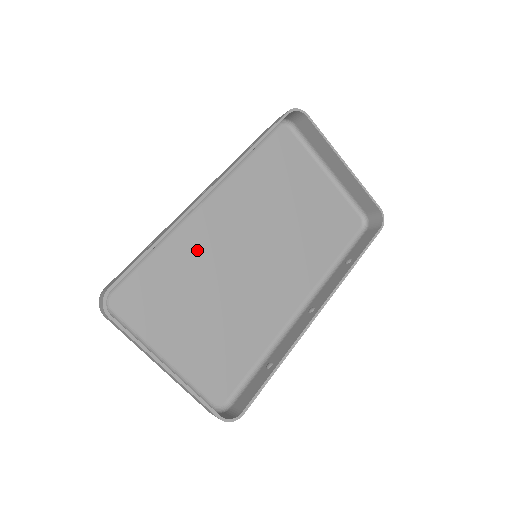
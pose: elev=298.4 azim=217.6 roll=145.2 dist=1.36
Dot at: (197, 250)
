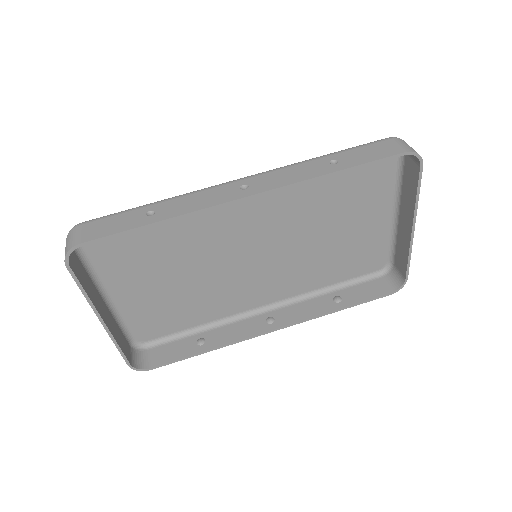
Dot at: (201, 225)
